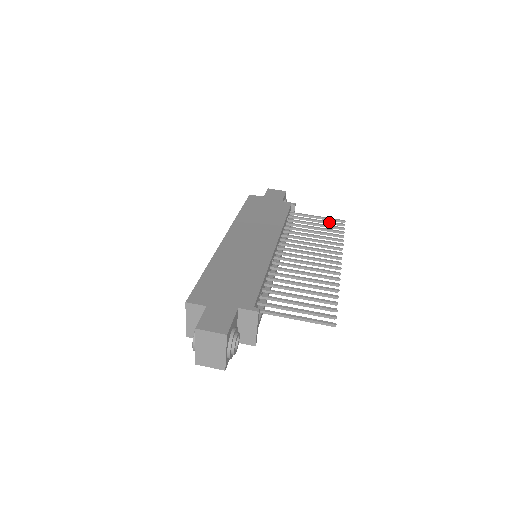
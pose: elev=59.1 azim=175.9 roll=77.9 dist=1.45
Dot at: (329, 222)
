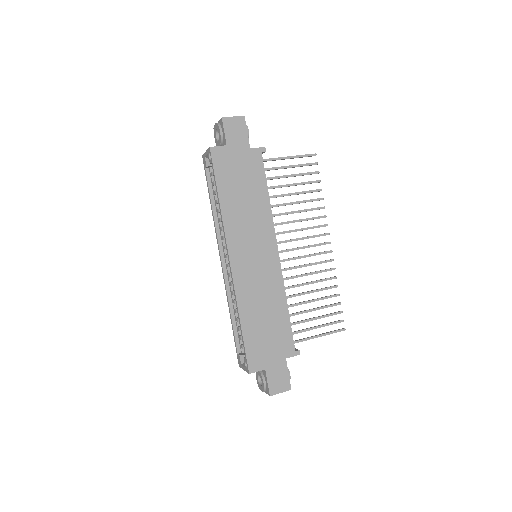
Dot at: occluded
